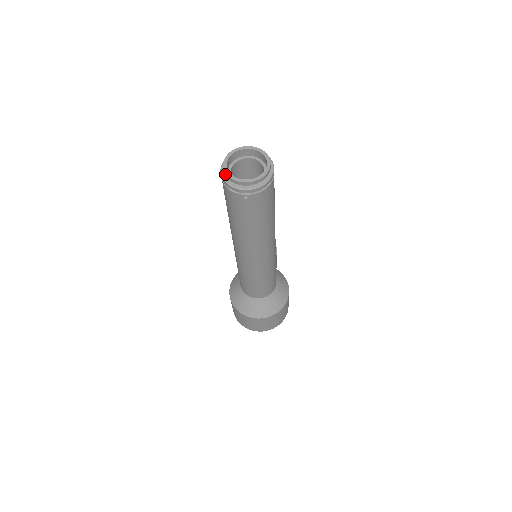
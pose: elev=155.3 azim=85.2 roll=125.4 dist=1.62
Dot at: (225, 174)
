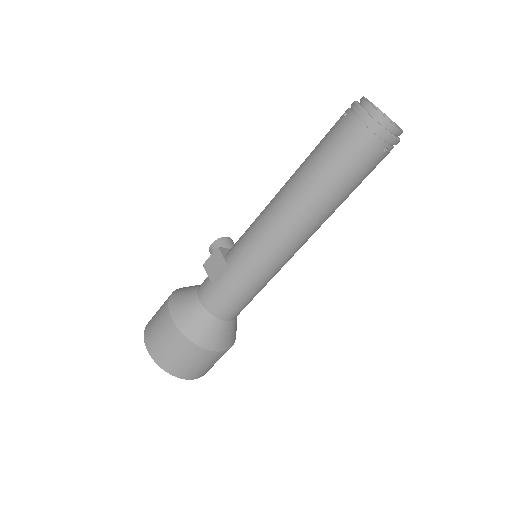
Dot at: (379, 115)
